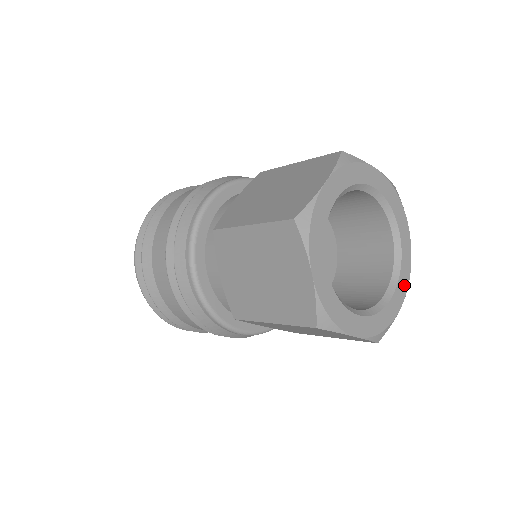
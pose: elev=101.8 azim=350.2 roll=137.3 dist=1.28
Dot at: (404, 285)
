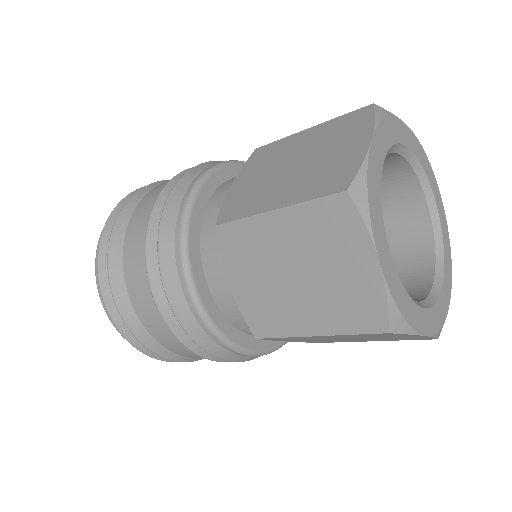
Dot at: (433, 180)
